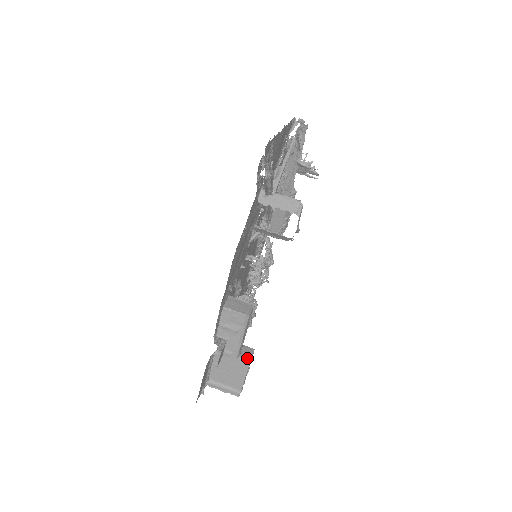
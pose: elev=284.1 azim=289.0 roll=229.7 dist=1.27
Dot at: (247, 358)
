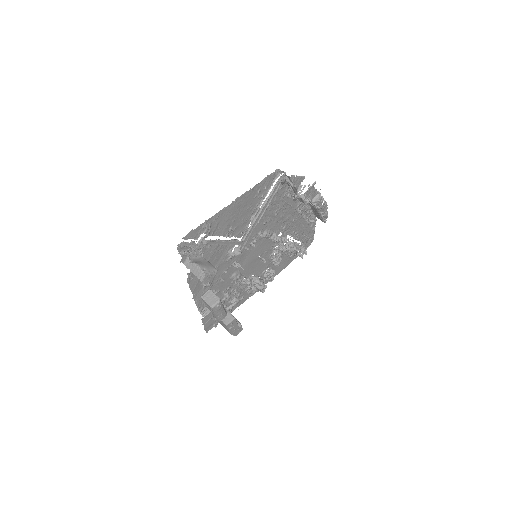
Dot at: (226, 323)
